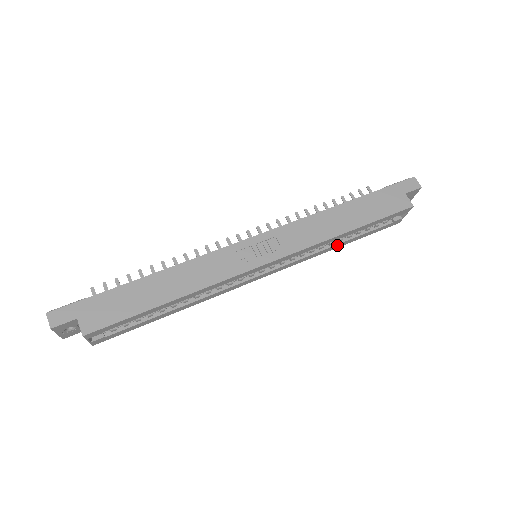
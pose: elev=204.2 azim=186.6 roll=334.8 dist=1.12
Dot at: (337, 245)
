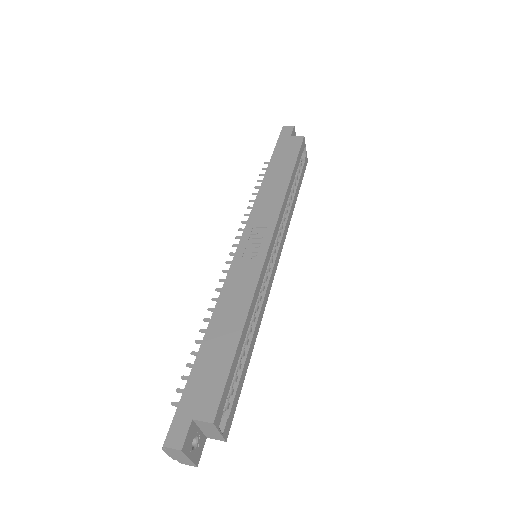
Dot at: (293, 203)
